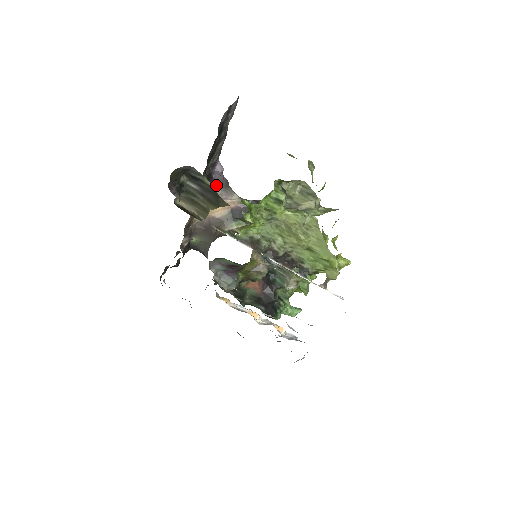
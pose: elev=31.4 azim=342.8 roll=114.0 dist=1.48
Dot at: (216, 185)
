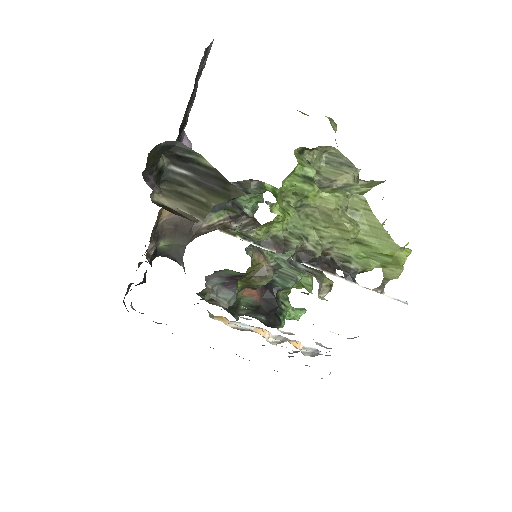
Dot at: occluded
